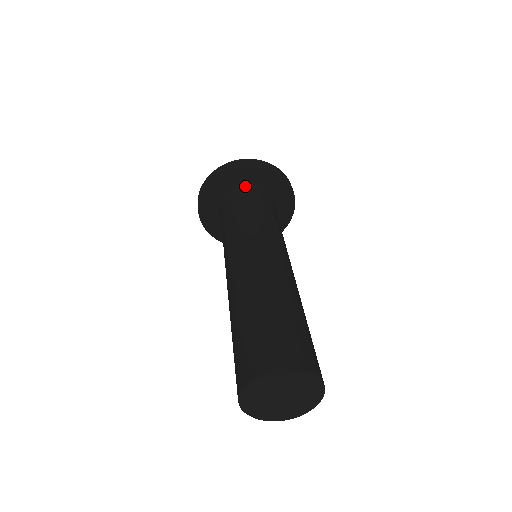
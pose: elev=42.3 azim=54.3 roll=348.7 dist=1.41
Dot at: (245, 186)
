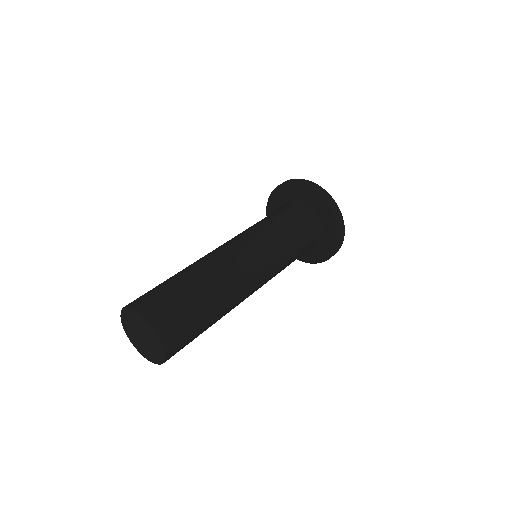
Dot at: (304, 205)
